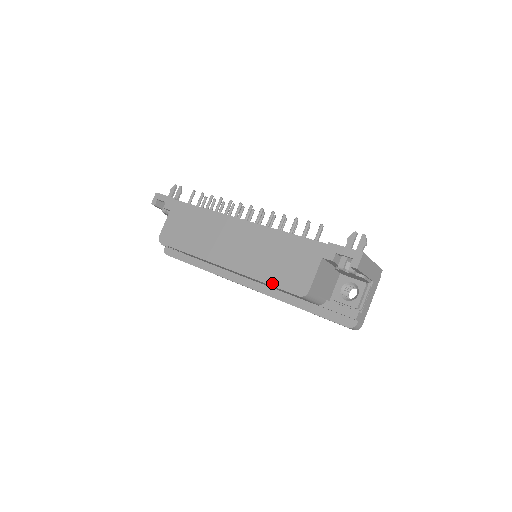
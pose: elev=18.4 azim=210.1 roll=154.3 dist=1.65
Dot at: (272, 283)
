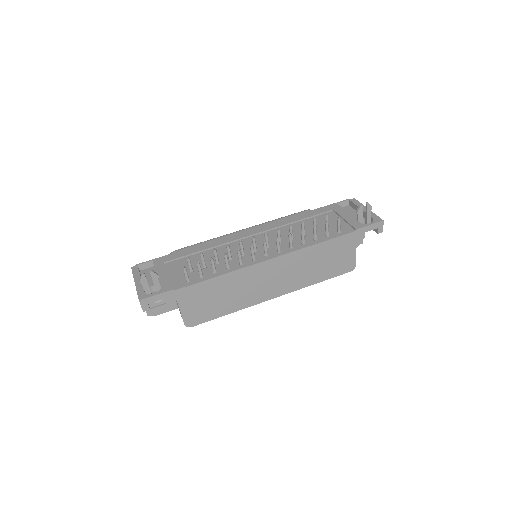
Dot at: (326, 279)
